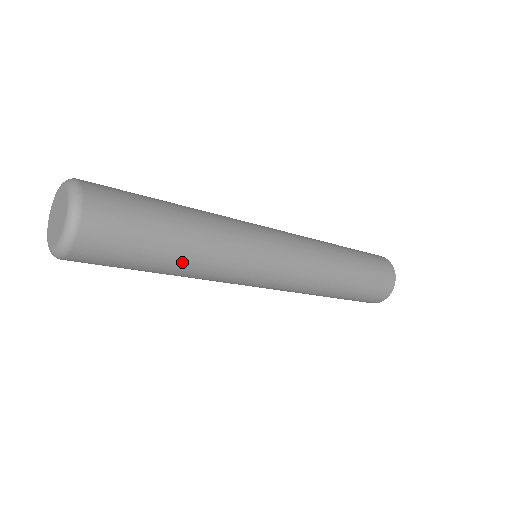
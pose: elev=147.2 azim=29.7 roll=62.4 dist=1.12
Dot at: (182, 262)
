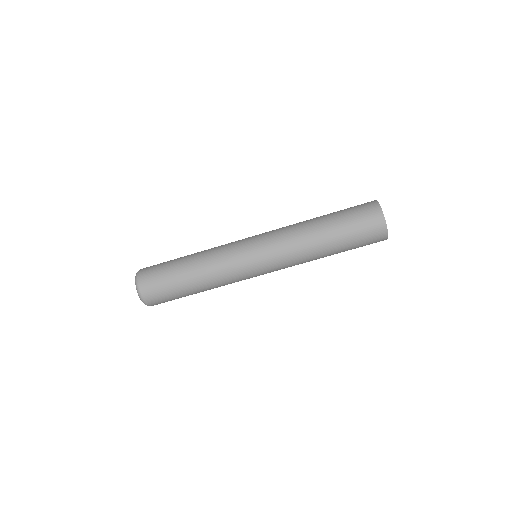
Dot at: occluded
